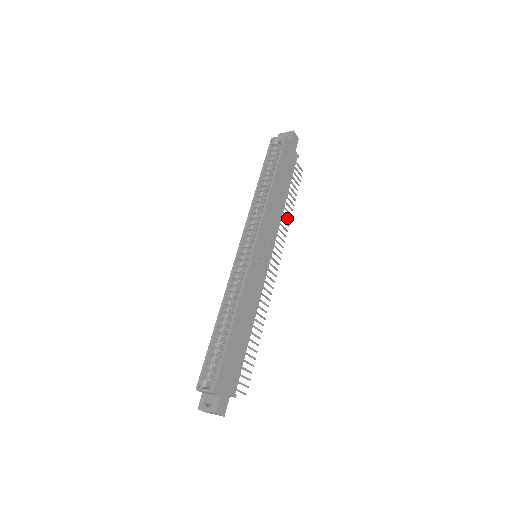
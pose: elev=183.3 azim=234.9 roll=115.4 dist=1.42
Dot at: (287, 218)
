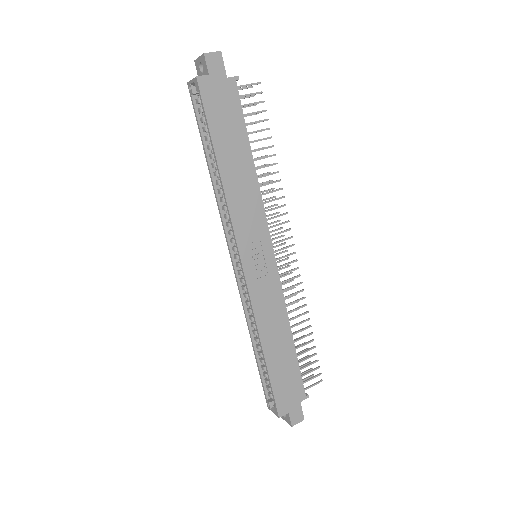
Dot at: (271, 174)
